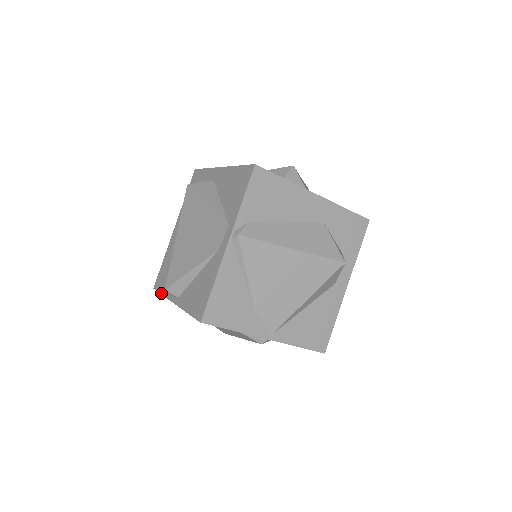
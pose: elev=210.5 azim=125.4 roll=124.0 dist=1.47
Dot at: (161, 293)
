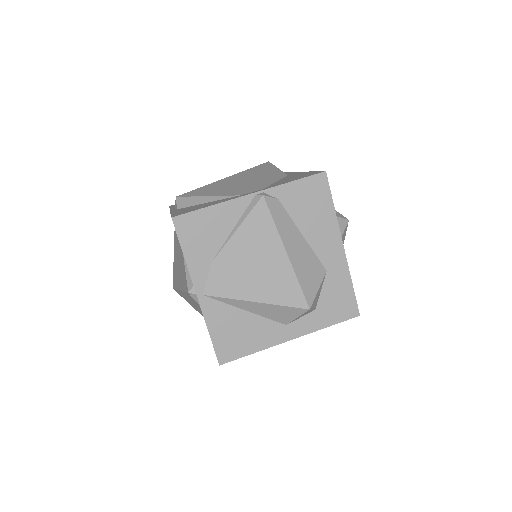
Dot at: (170, 207)
